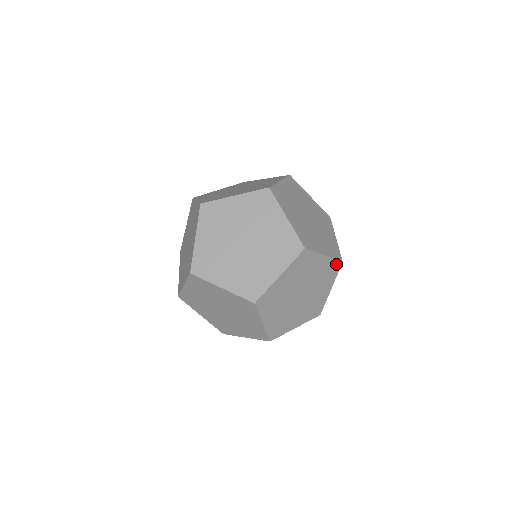
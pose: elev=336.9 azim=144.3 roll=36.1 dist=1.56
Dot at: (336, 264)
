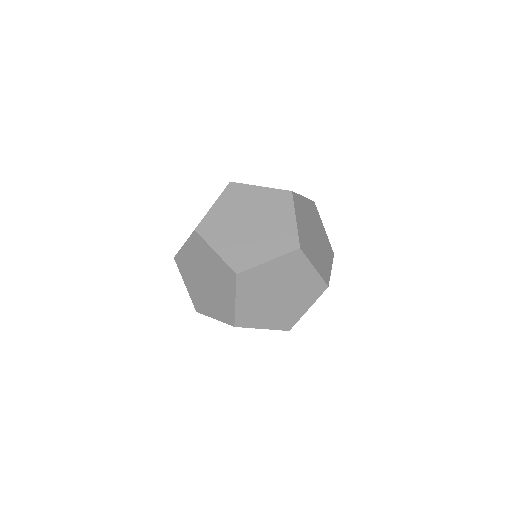
Dot at: (293, 254)
